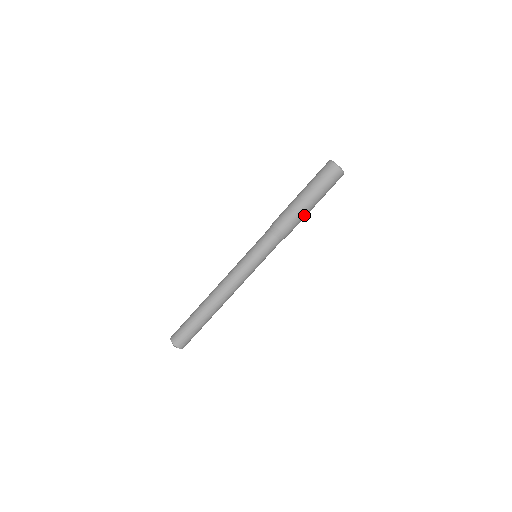
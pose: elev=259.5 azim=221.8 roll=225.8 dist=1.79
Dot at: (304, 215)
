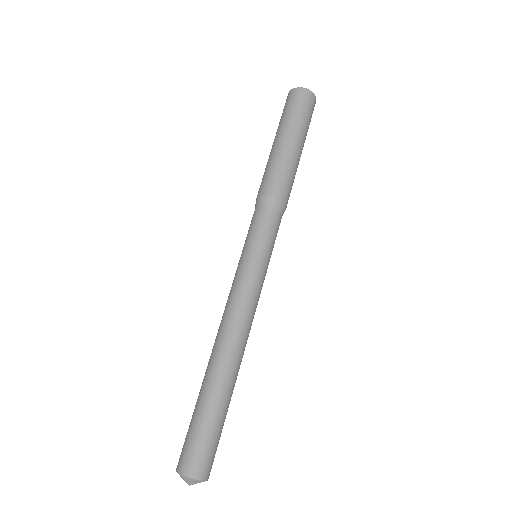
Dot at: (294, 166)
